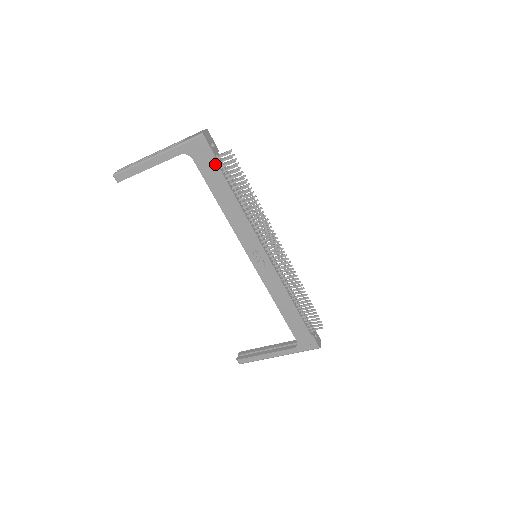
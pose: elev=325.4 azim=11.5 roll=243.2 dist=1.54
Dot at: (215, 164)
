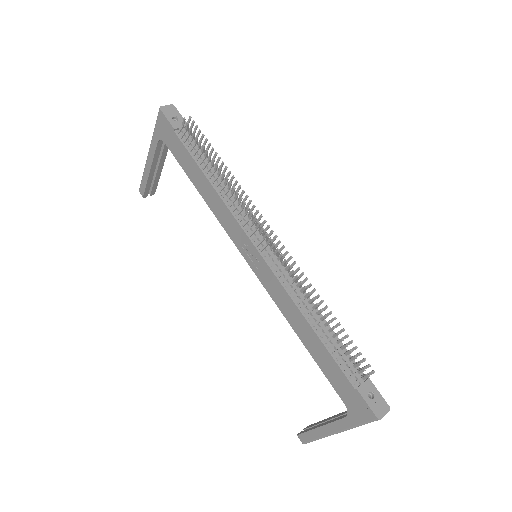
Dot at: (177, 139)
